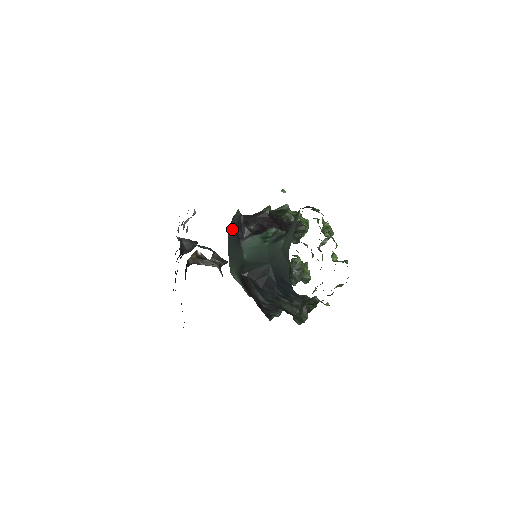
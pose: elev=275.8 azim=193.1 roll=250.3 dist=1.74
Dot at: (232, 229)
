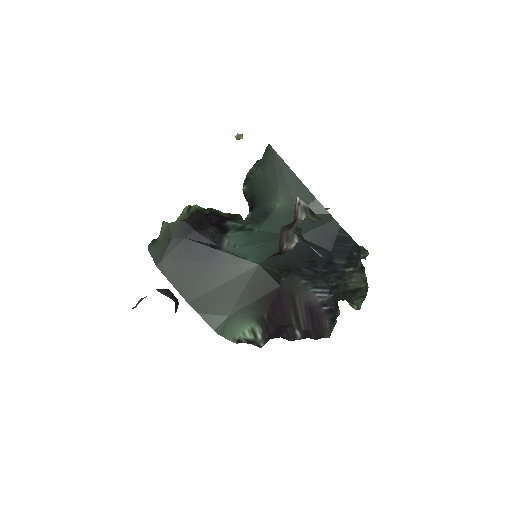
Dot at: (176, 257)
